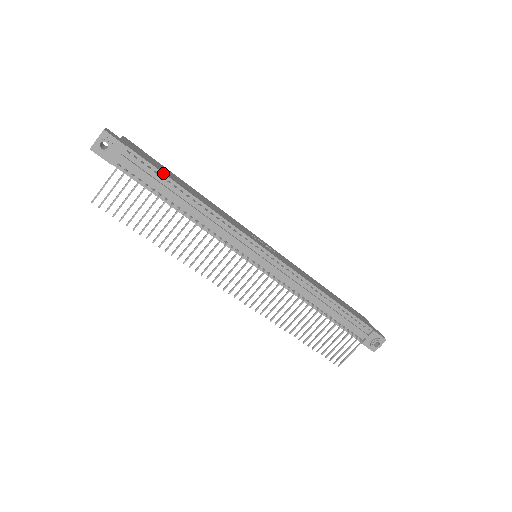
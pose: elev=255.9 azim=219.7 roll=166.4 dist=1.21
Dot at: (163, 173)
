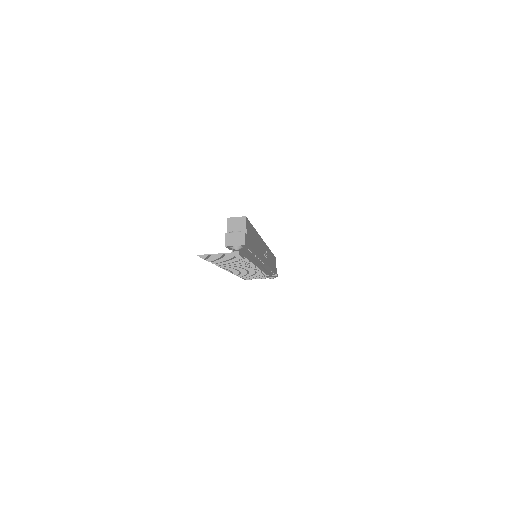
Dot at: (253, 251)
